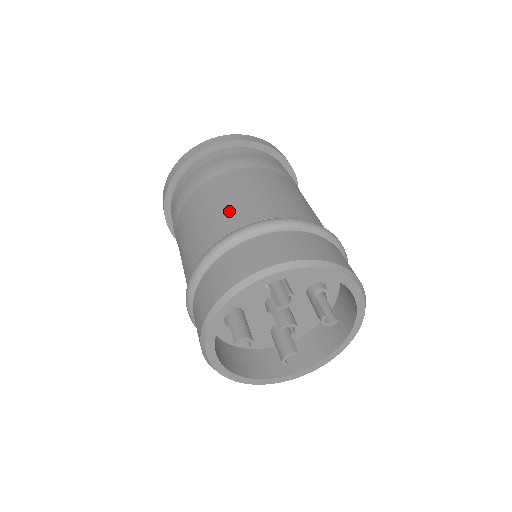
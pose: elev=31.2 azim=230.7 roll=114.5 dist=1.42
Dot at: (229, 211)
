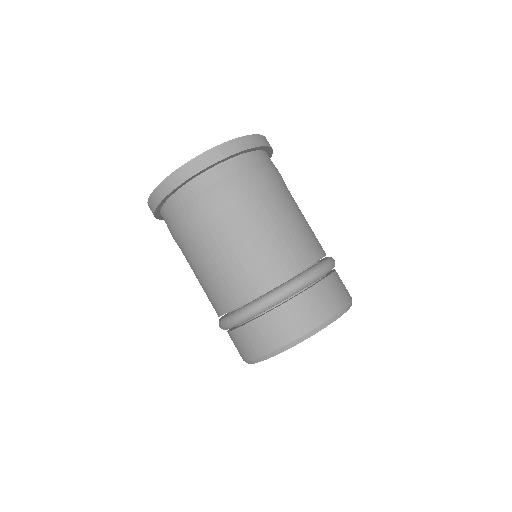
Dot at: (252, 268)
